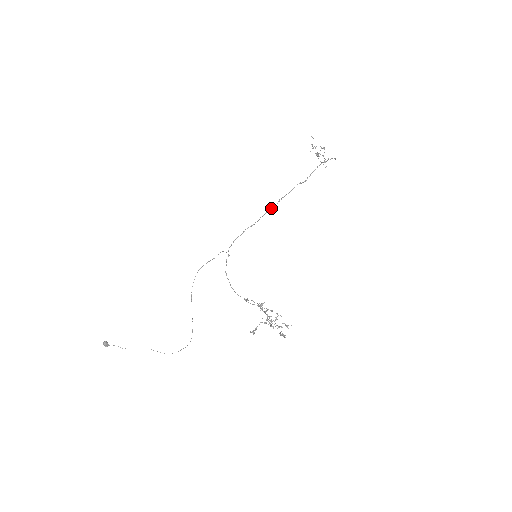
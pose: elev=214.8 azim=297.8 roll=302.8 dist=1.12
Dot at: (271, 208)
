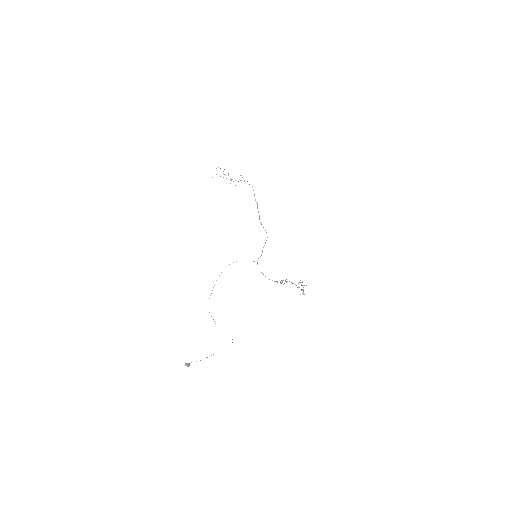
Dot at: (261, 224)
